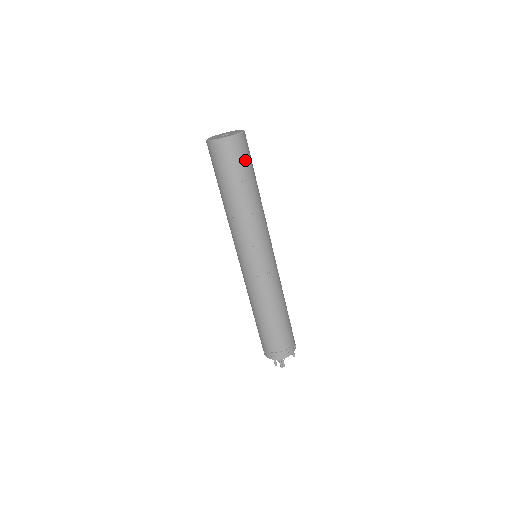
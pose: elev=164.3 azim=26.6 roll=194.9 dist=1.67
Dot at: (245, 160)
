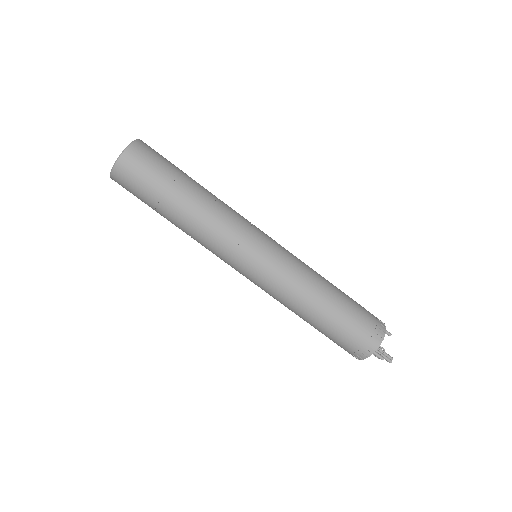
Dot at: (162, 161)
